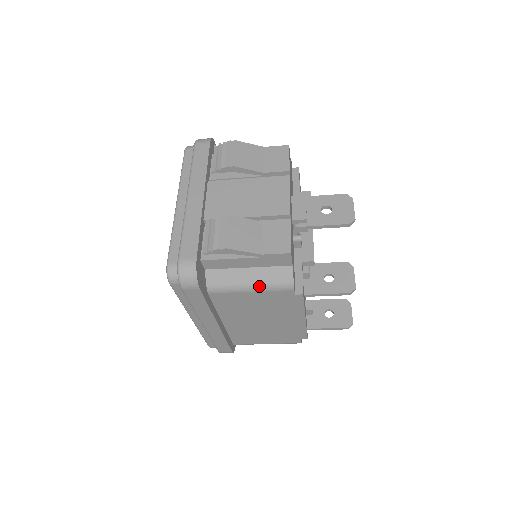
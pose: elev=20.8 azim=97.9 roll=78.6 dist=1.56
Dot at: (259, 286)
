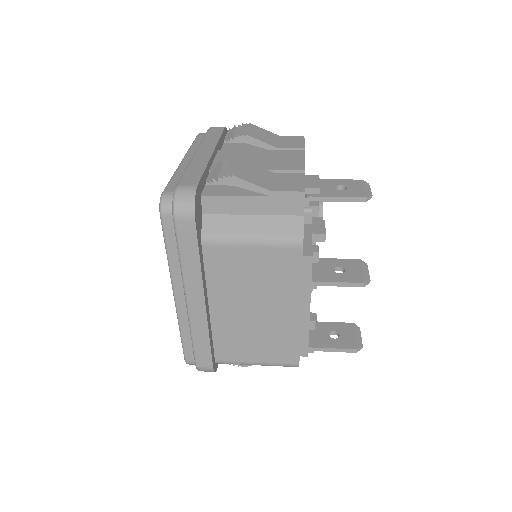
Dot at: (263, 237)
